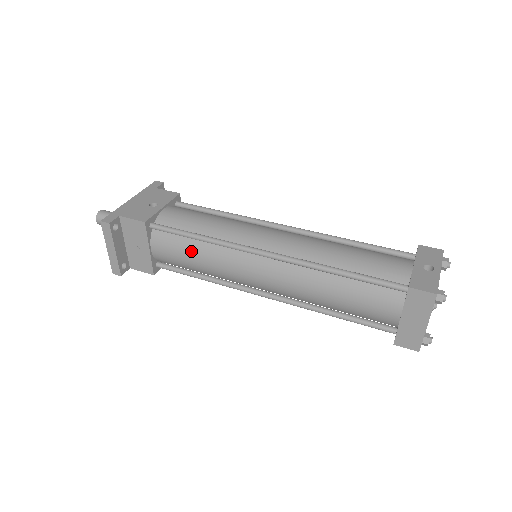
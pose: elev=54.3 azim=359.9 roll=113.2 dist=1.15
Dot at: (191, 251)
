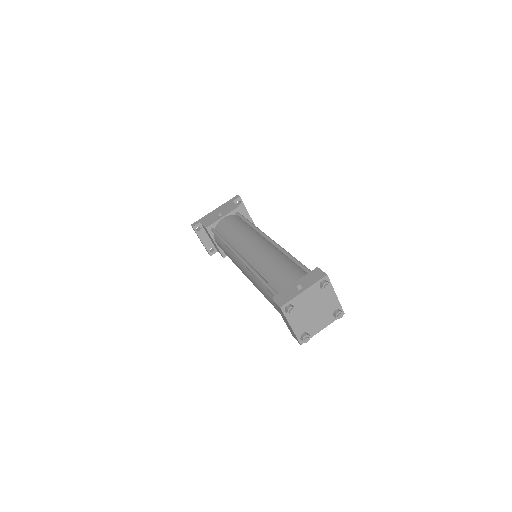
Dot at: (224, 248)
